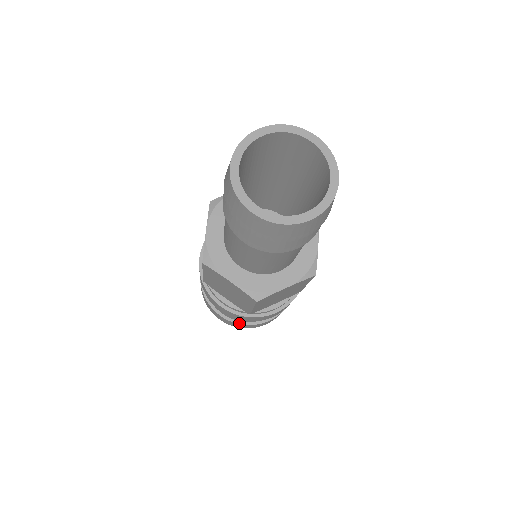
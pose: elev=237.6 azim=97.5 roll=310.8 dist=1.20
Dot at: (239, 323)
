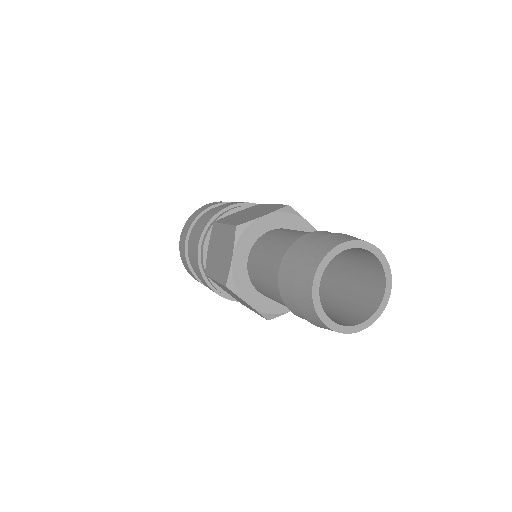
Dot at: occluded
